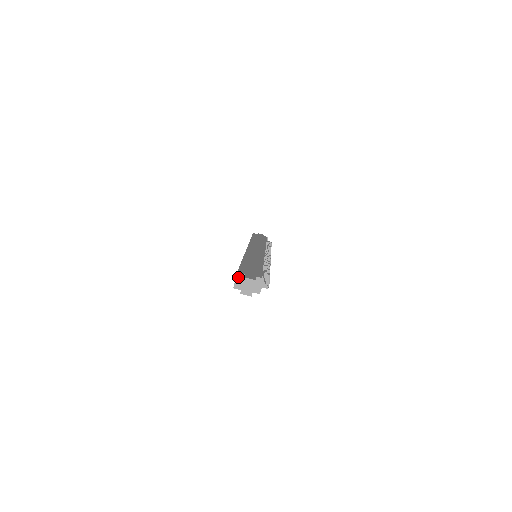
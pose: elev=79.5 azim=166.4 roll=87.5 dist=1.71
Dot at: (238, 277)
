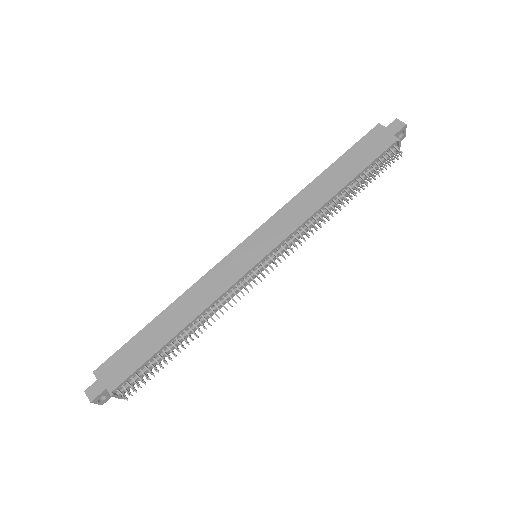
Dot at: (97, 375)
